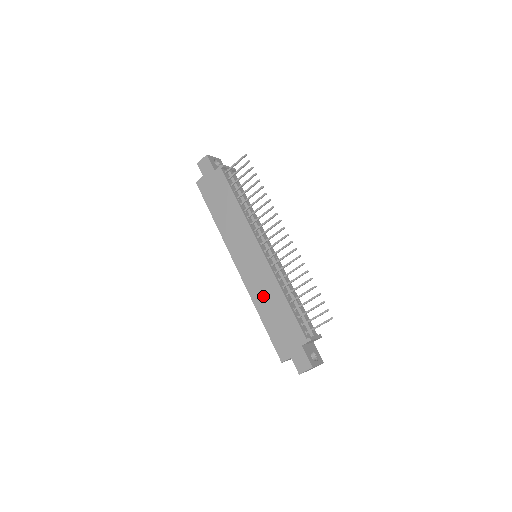
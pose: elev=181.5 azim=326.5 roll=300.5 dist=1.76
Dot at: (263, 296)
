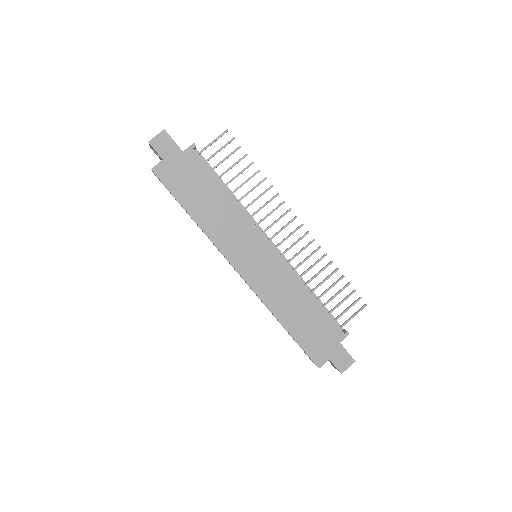
Dot at: (284, 301)
